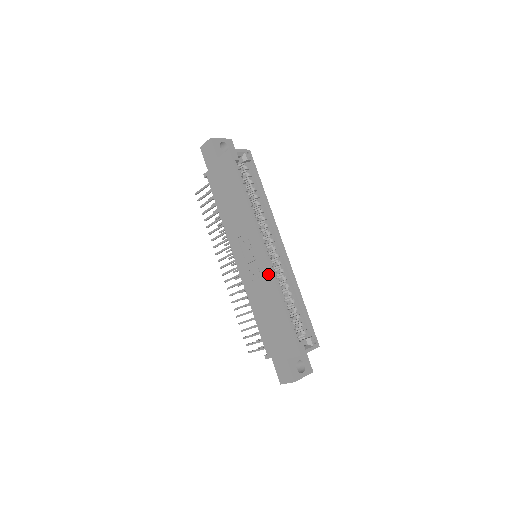
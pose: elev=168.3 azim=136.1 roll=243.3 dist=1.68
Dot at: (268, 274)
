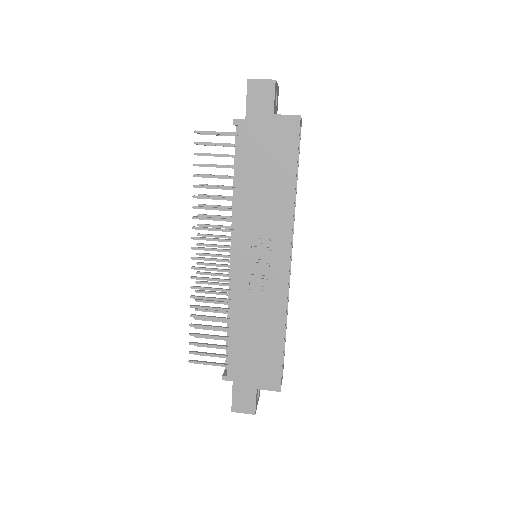
Dot at: (281, 293)
